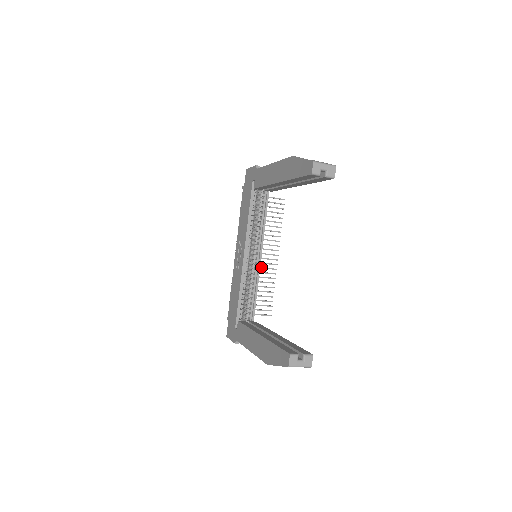
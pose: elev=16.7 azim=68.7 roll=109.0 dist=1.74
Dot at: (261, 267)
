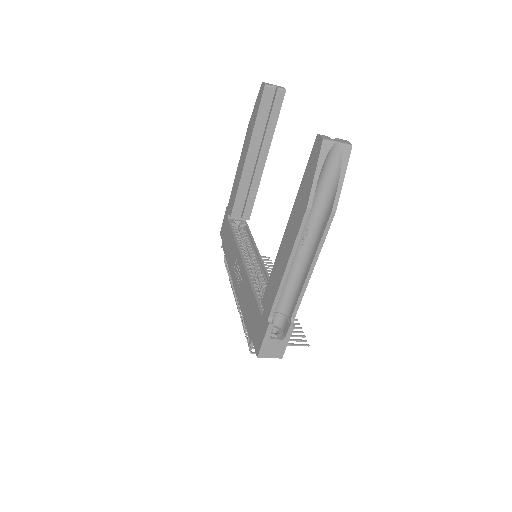
Dot at: occluded
